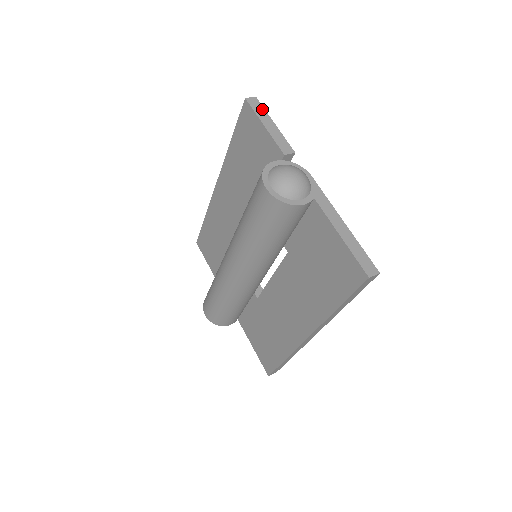
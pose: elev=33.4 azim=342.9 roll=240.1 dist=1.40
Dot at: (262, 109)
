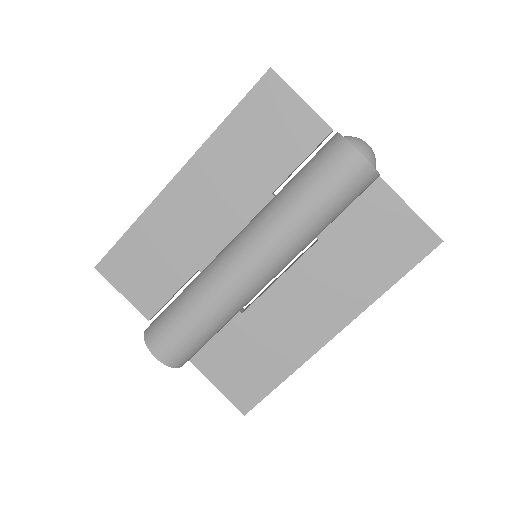
Dot at: occluded
